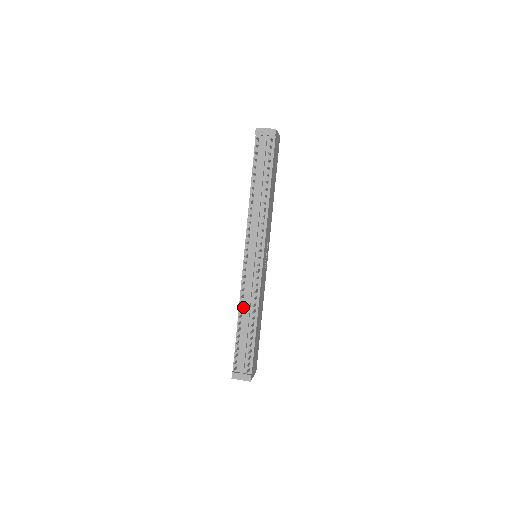
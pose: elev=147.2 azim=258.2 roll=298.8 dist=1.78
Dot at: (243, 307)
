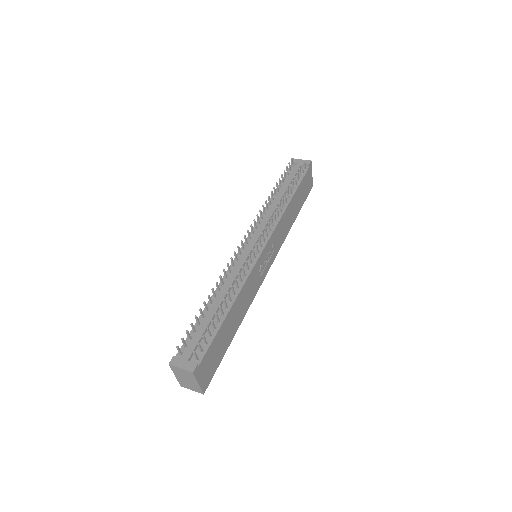
Dot at: (221, 289)
